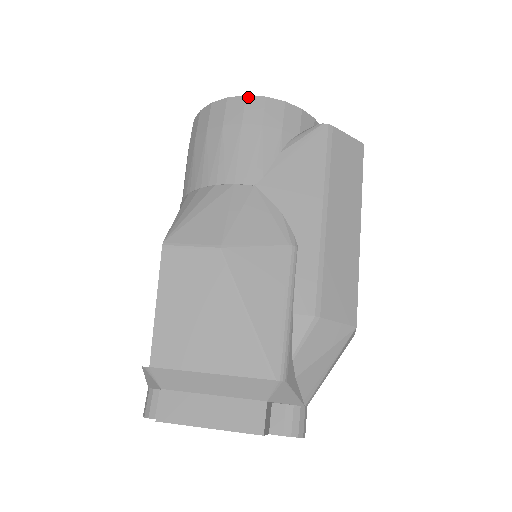
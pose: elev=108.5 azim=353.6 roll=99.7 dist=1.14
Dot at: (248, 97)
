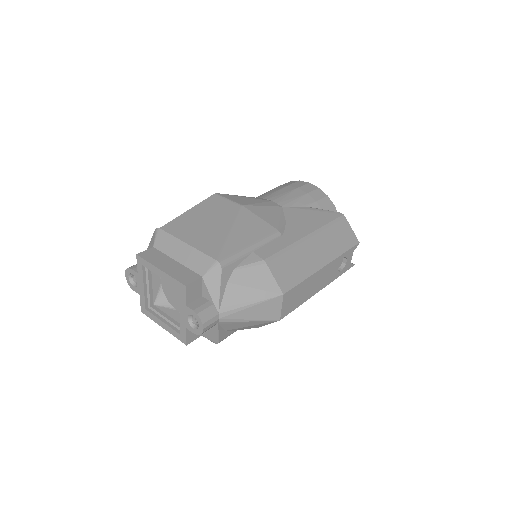
Dot at: (310, 183)
